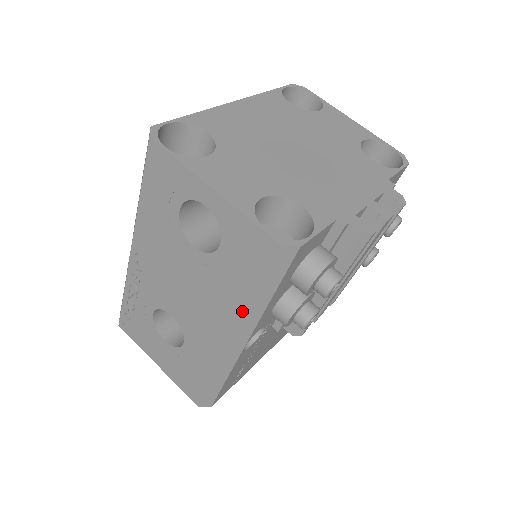
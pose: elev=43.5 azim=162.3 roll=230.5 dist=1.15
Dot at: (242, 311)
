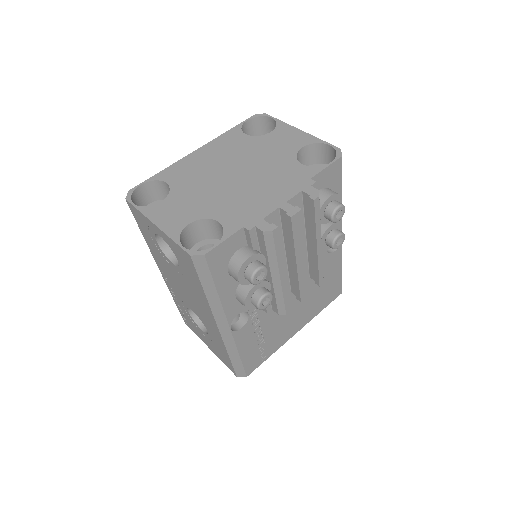
Dot at: (207, 303)
